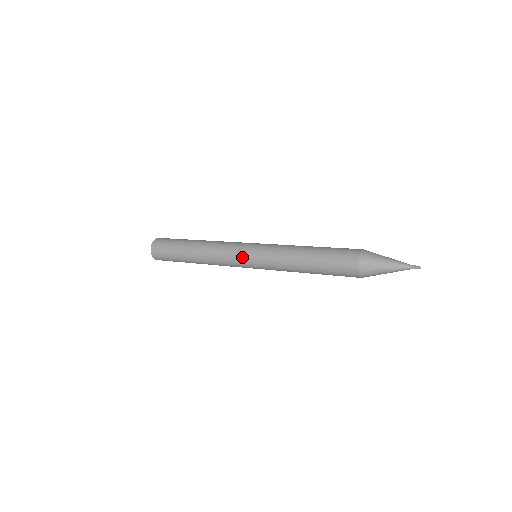
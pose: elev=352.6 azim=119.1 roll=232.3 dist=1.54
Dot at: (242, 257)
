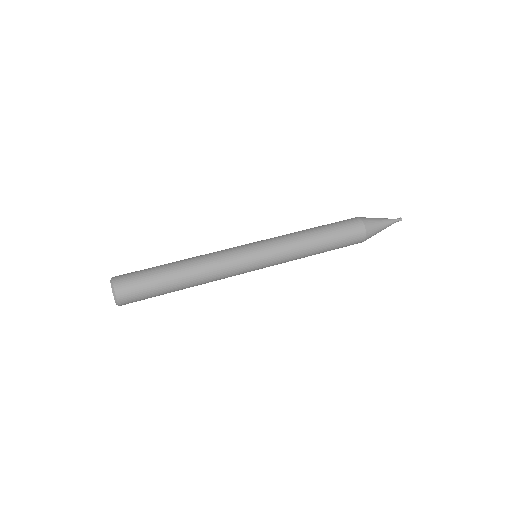
Dot at: (252, 270)
